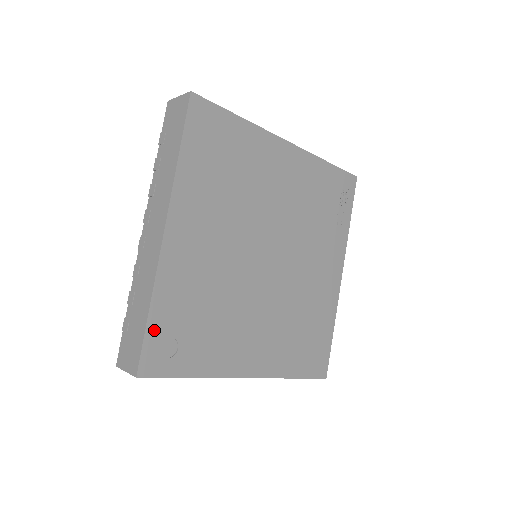
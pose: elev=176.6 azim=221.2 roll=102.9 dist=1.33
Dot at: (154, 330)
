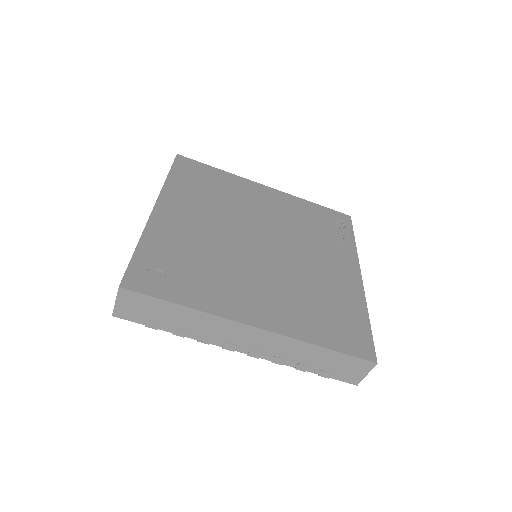
Dot at: (140, 260)
